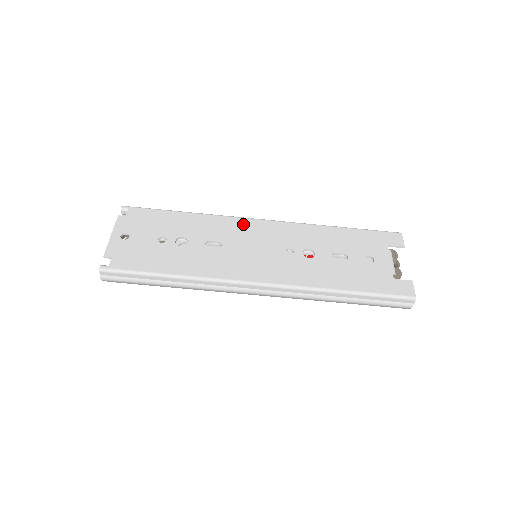
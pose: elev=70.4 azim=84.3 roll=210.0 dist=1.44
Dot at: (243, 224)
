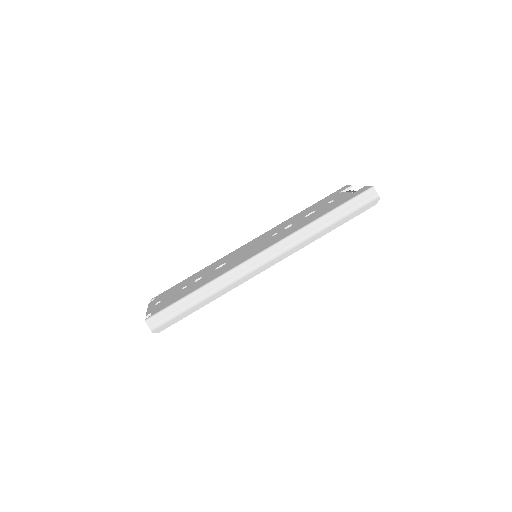
Dot at: (237, 251)
